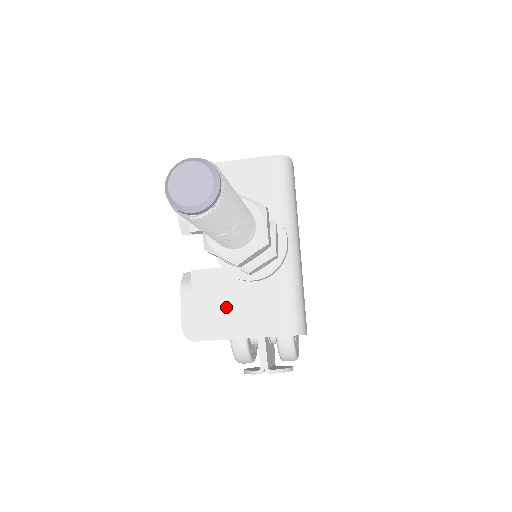
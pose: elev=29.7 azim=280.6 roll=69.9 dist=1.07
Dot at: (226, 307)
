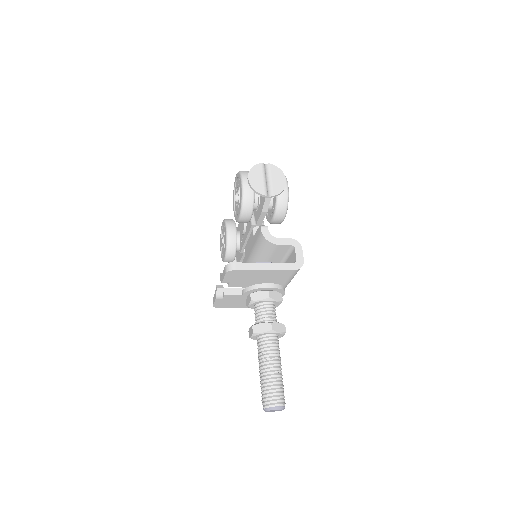
Dot at: (240, 302)
